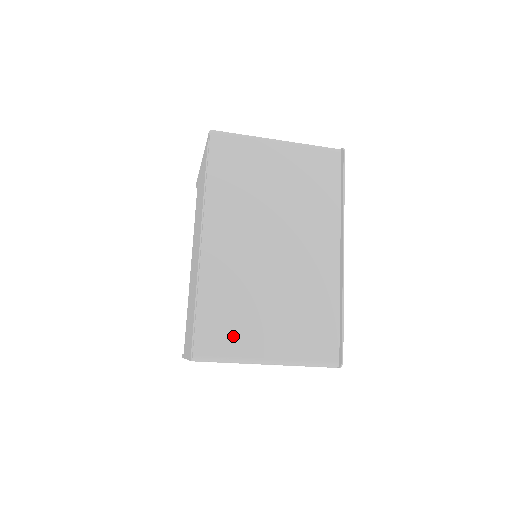
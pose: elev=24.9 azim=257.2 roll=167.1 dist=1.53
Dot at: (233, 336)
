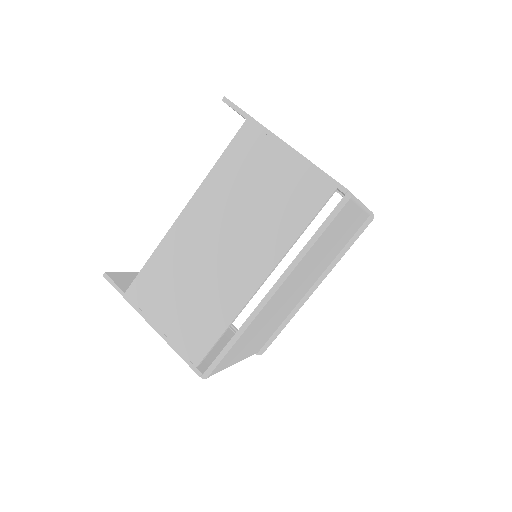
Dot at: occluded
